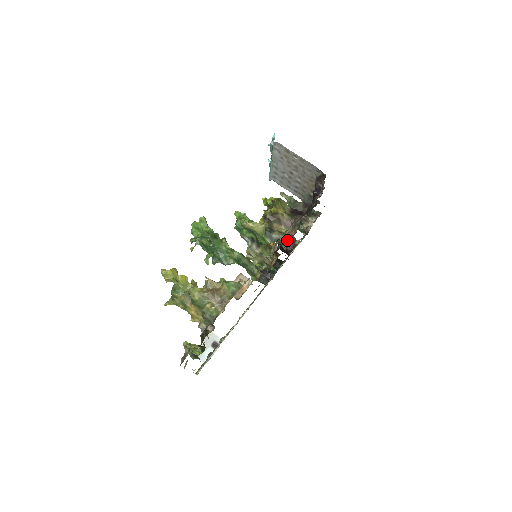
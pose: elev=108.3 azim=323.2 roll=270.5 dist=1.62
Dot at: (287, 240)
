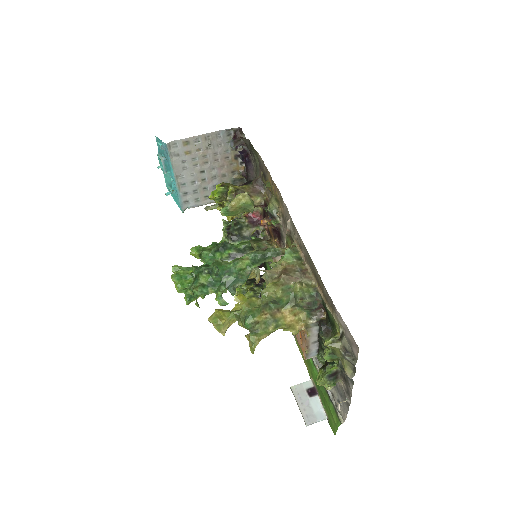
Dot at: occluded
